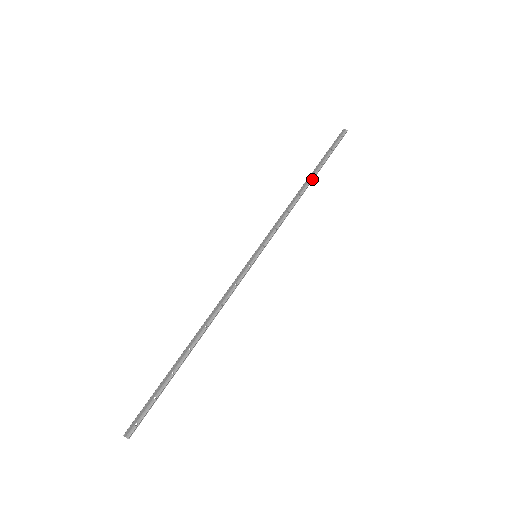
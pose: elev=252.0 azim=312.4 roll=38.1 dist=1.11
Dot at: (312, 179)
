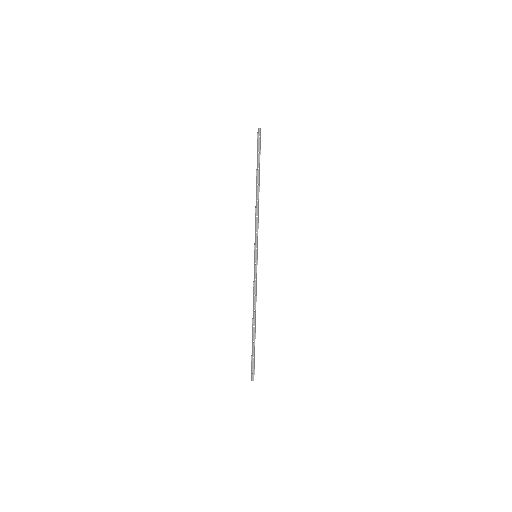
Dot at: (258, 184)
